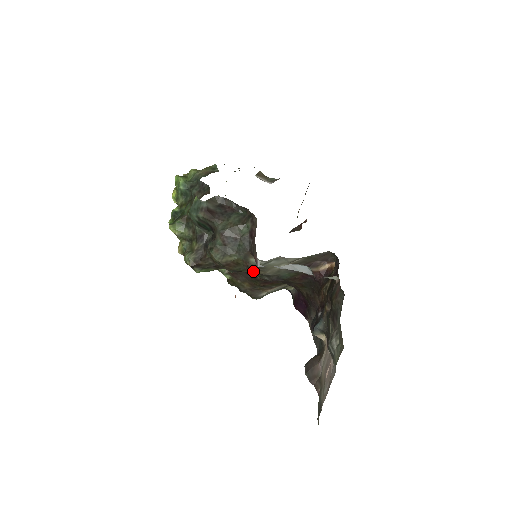
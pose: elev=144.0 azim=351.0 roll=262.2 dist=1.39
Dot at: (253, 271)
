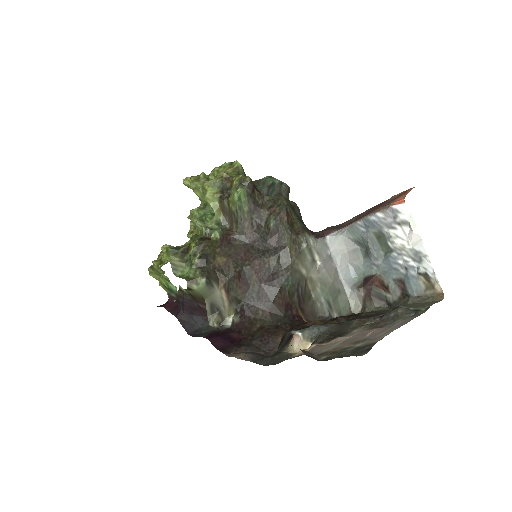
Dot at: (291, 243)
